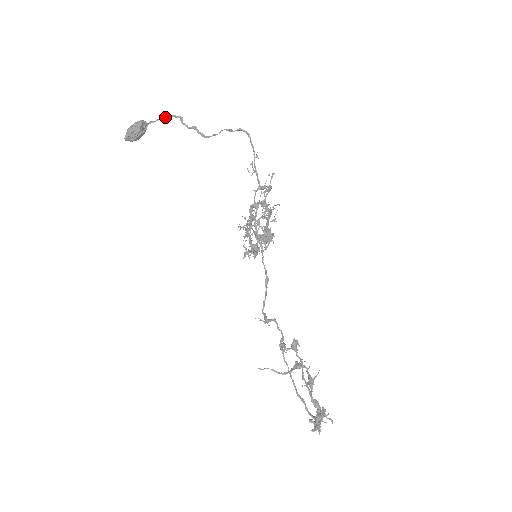
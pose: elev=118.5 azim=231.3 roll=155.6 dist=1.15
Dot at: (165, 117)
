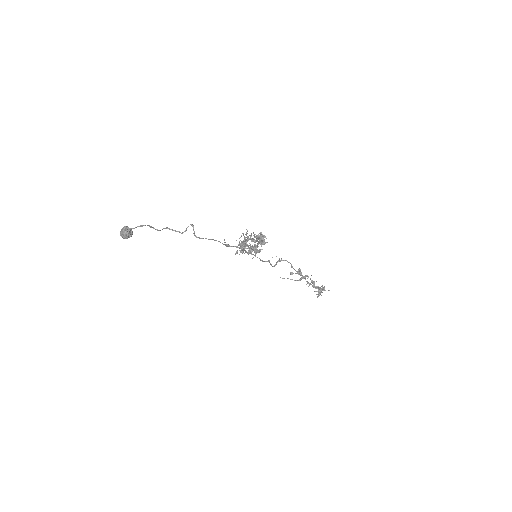
Dot at: occluded
